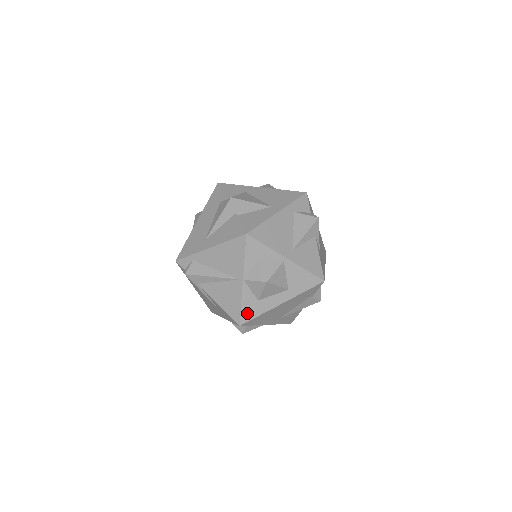
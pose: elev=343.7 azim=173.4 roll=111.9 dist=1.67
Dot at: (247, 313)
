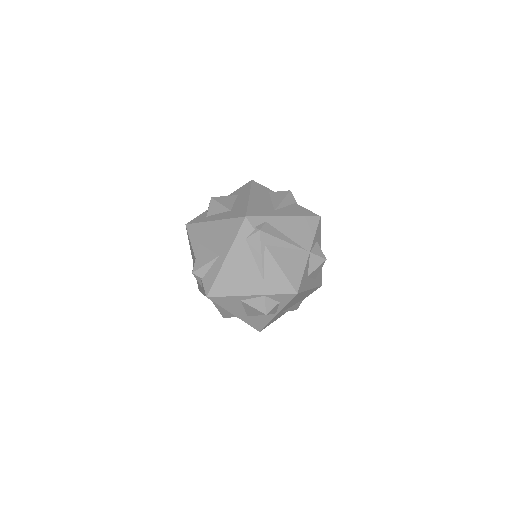
Dot at: (302, 284)
